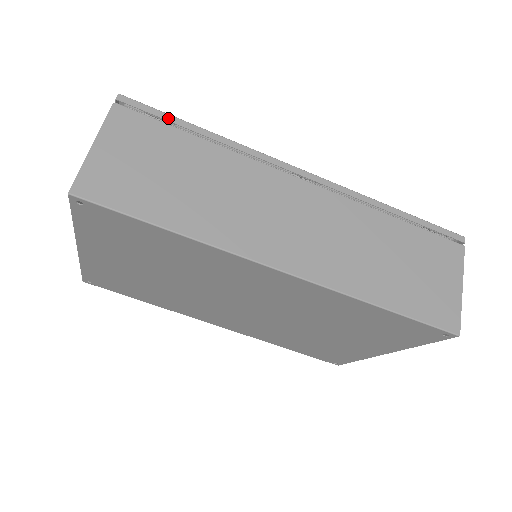
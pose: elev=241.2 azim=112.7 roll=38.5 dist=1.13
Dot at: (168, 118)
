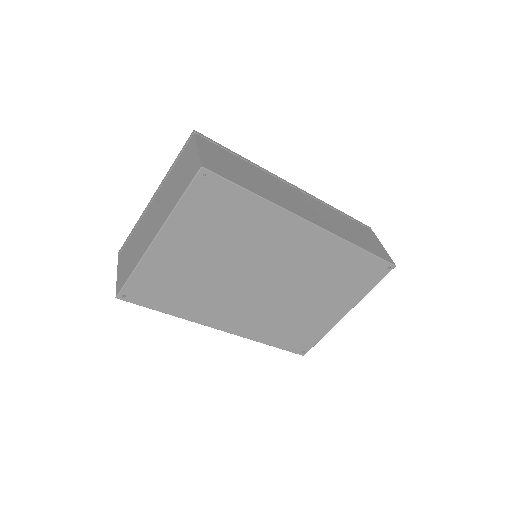
Dot at: (222, 146)
